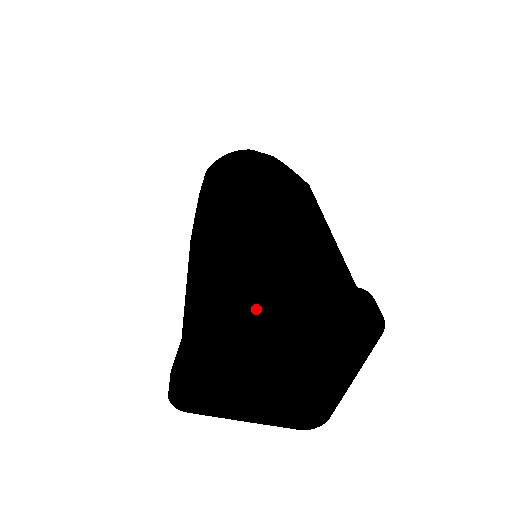
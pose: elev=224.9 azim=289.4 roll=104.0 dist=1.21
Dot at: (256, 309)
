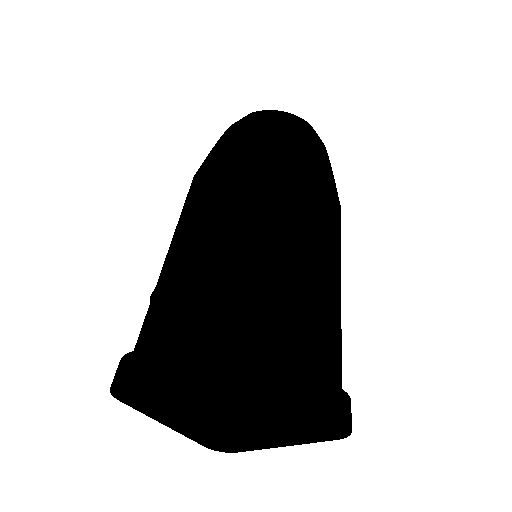
Dot at: occluded
